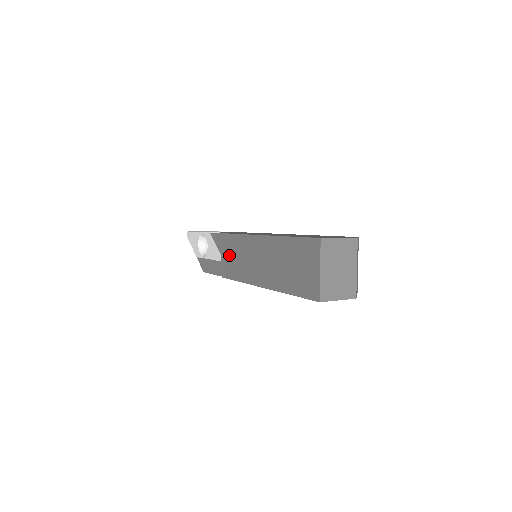
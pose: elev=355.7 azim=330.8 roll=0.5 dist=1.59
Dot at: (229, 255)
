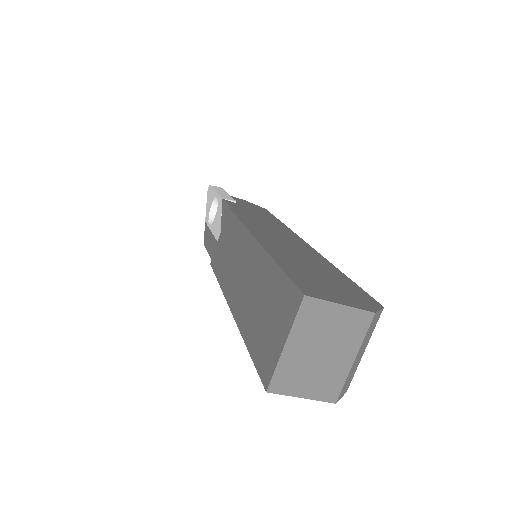
Dot at: (223, 241)
